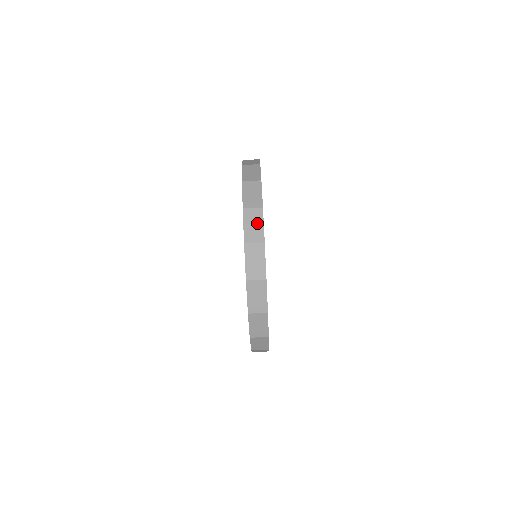
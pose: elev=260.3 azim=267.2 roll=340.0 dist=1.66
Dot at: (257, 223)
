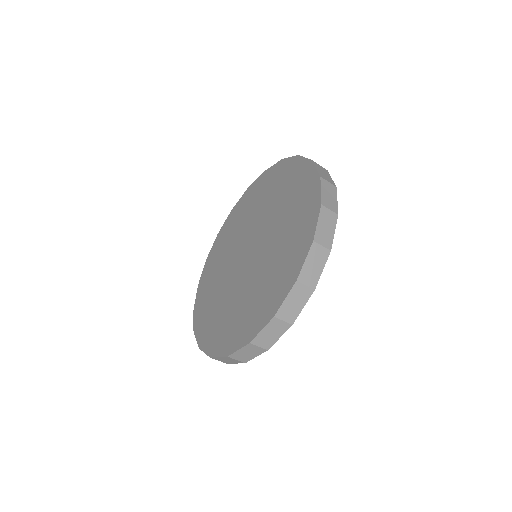
Dot at: (252, 354)
